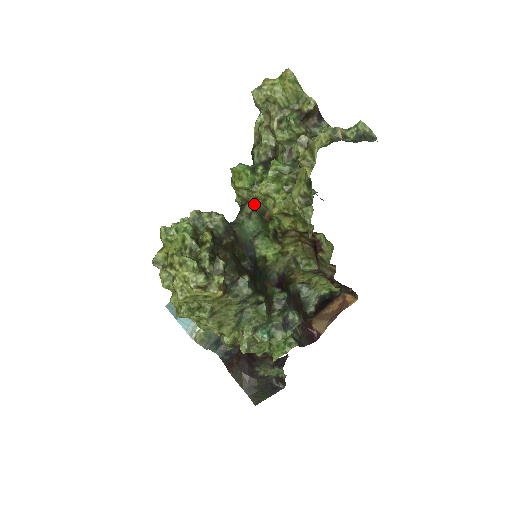
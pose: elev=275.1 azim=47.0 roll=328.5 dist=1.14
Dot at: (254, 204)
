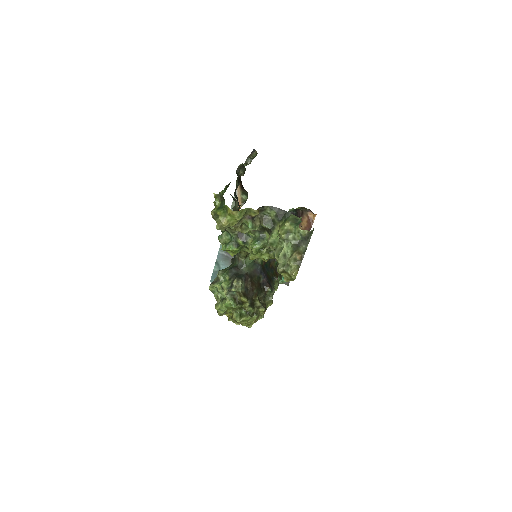
Dot at: (246, 253)
